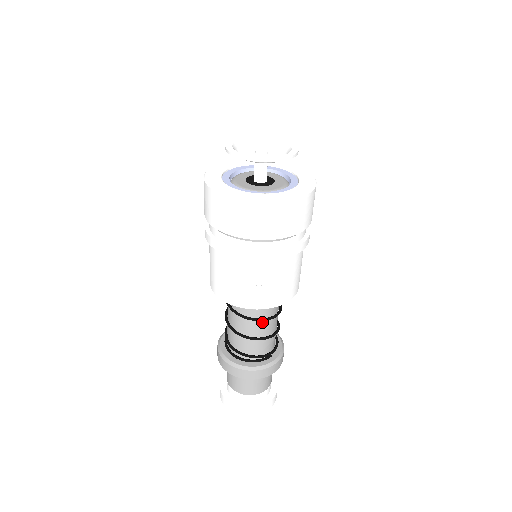
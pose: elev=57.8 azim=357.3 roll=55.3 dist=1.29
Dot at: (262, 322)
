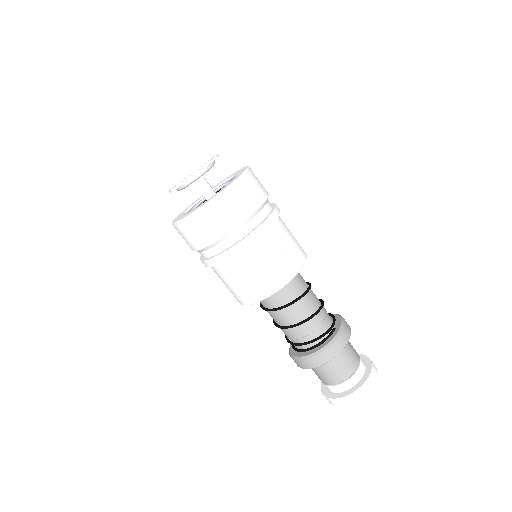
Dot at: (300, 302)
